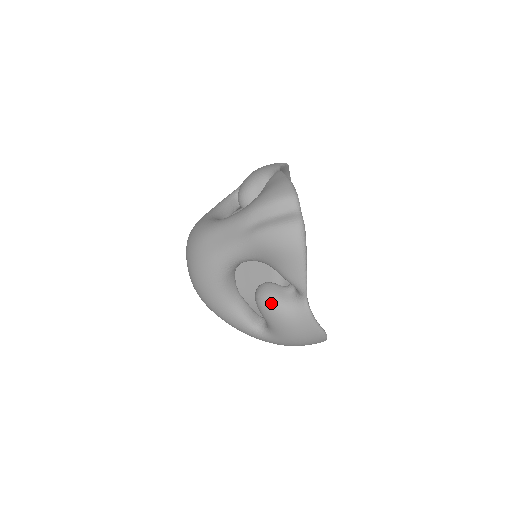
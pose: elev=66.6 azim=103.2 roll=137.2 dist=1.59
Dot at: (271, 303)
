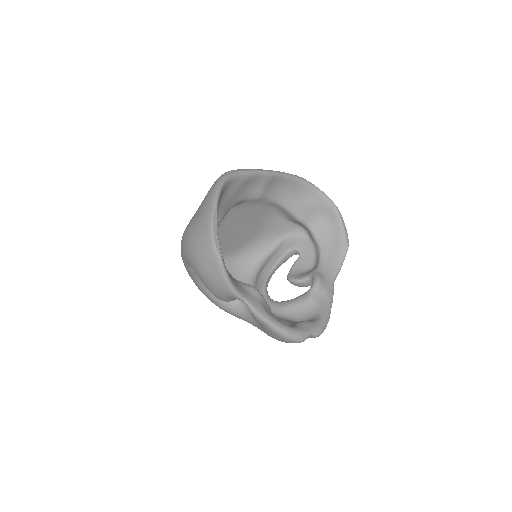
Dot at: occluded
